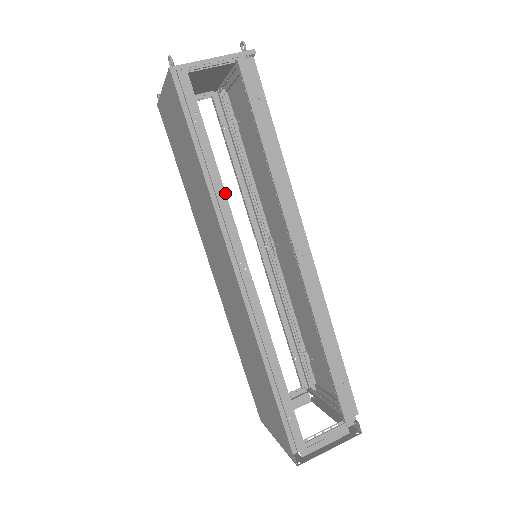
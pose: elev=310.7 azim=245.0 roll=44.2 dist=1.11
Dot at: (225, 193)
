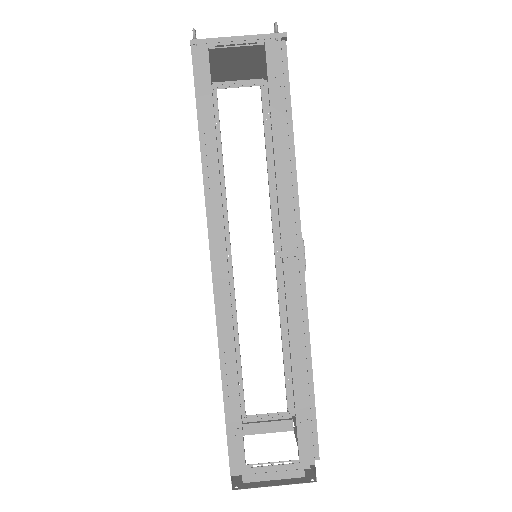
Dot at: (219, 179)
